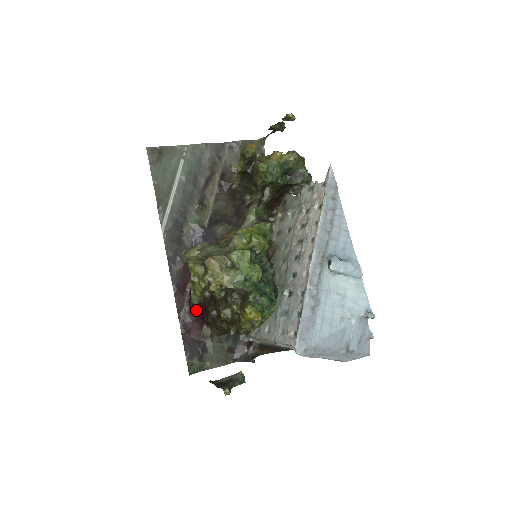
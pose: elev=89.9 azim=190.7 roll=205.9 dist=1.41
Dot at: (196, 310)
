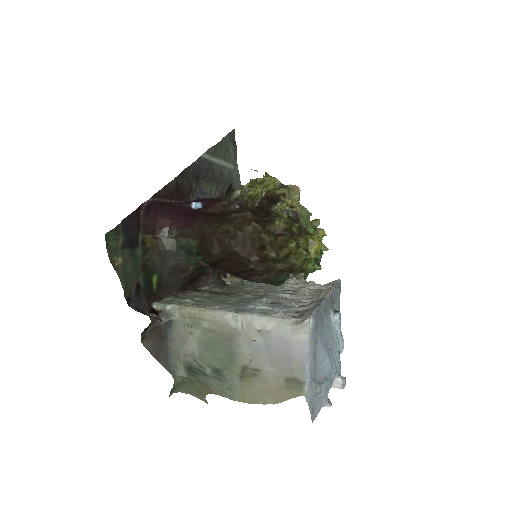
Dot at: (177, 213)
